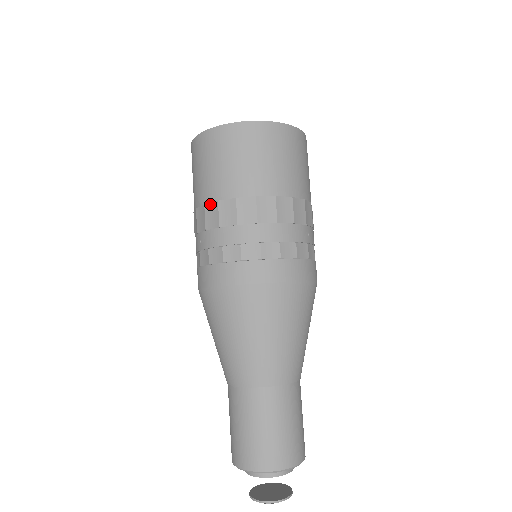
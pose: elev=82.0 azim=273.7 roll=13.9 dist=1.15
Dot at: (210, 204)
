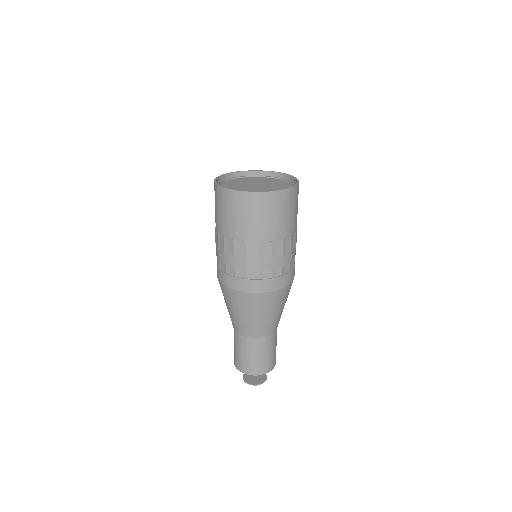
Dot at: (228, 239)
